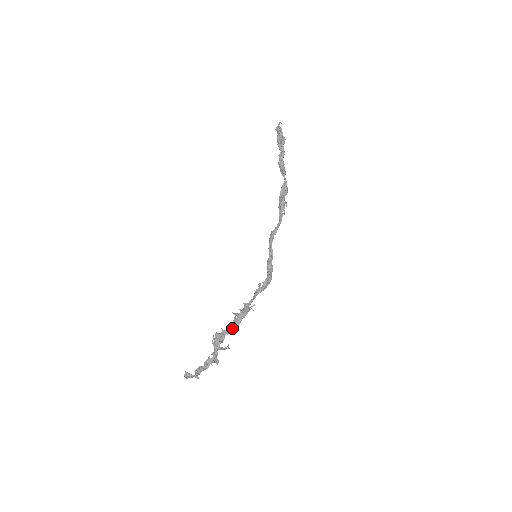
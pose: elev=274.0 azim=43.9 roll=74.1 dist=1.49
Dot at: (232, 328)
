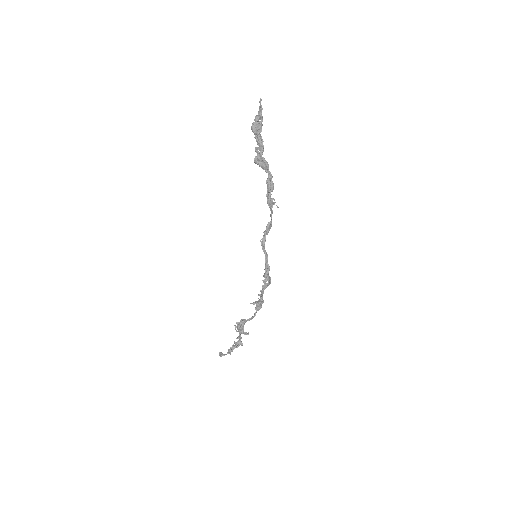
Dot at: occluded
